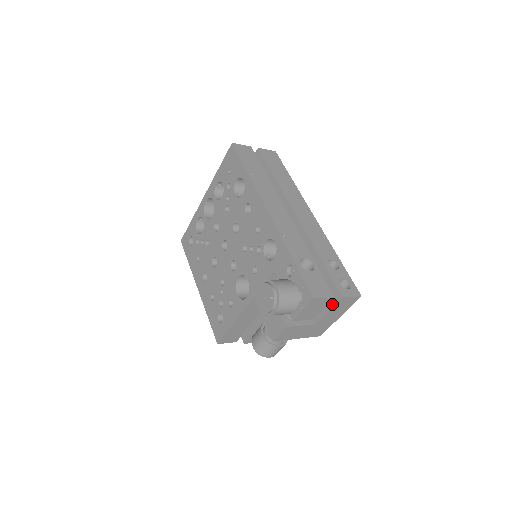
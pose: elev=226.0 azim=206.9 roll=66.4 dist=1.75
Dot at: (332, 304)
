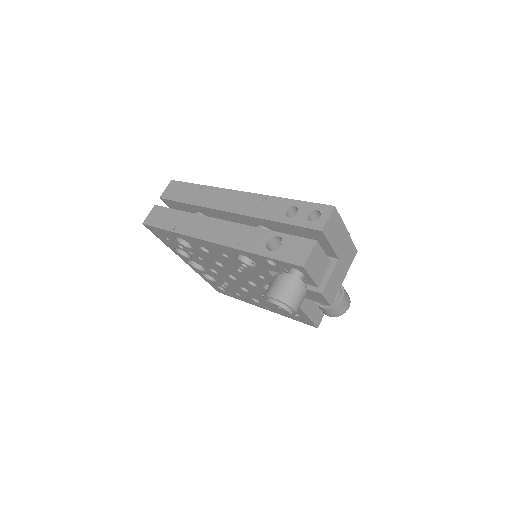
Dot at: (325, 240)
